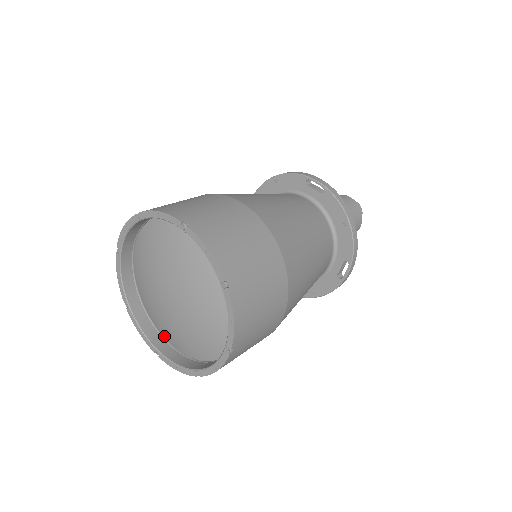
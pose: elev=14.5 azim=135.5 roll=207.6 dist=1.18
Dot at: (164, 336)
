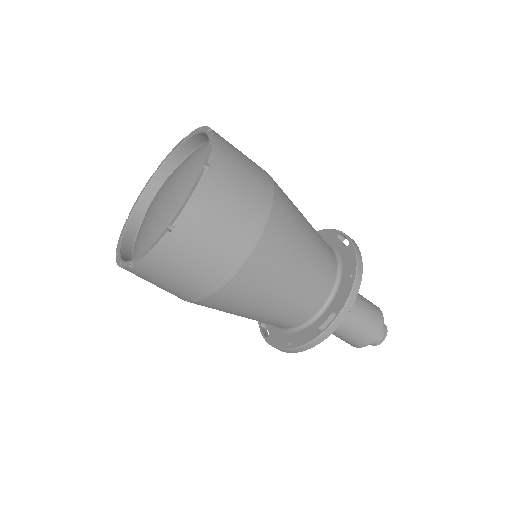
Dot at: (134, 251)
